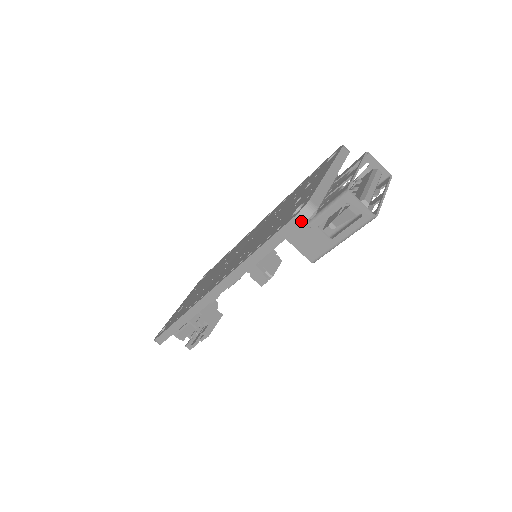
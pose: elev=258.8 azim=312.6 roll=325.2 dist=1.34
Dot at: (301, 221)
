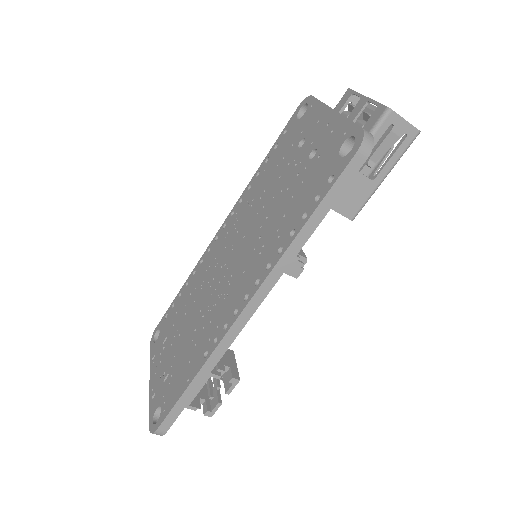
Dot at: (366, 153)
